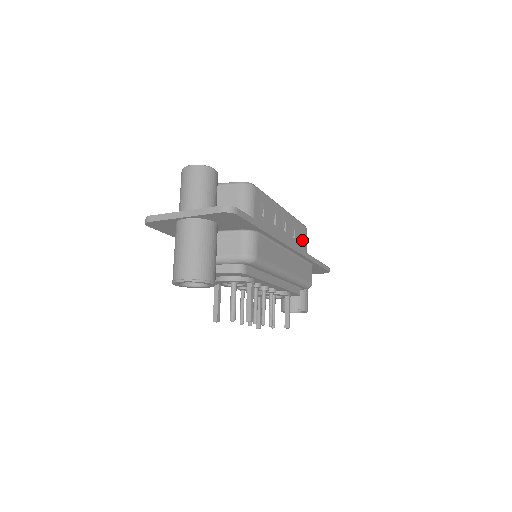
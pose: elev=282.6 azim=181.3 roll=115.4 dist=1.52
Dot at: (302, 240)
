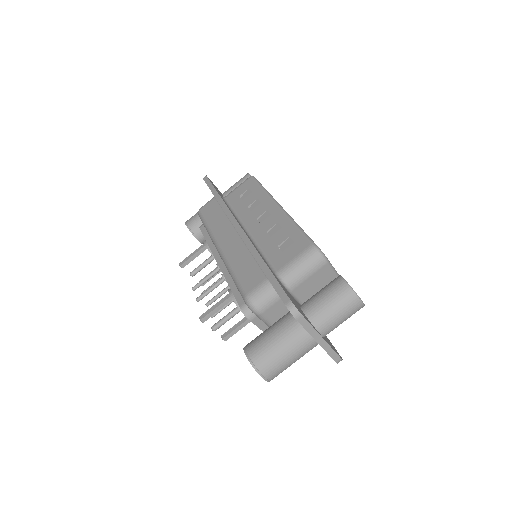
Dot at: occluded
